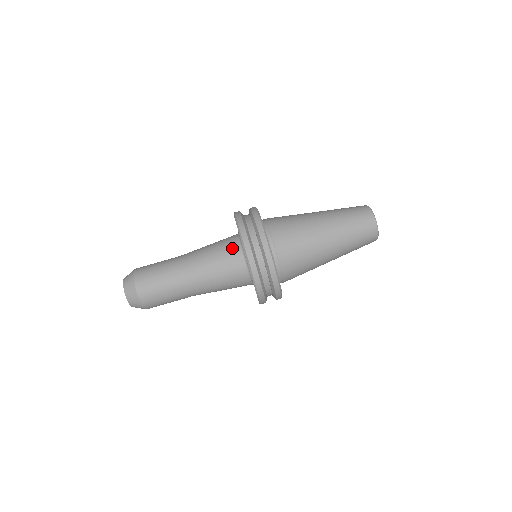
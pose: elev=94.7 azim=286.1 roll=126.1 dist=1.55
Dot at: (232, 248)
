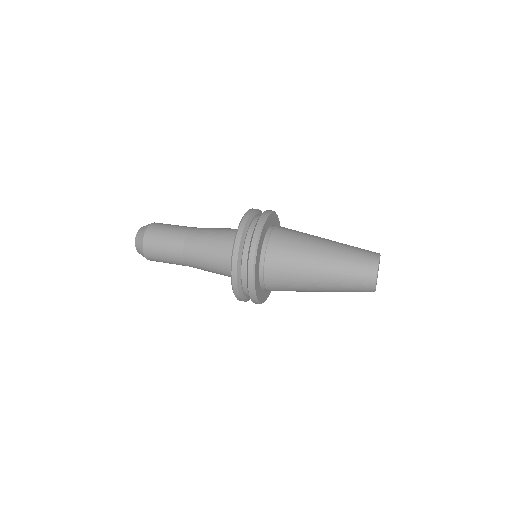
Dot at: occluded
